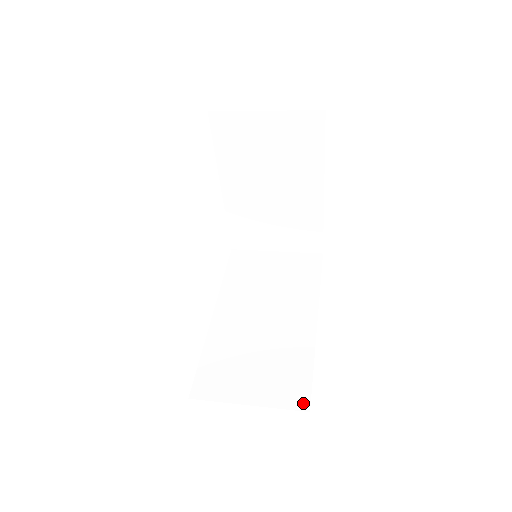
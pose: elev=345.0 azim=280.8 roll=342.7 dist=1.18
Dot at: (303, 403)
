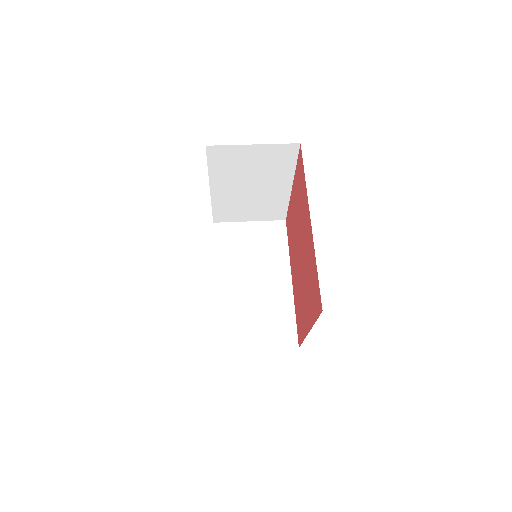
Dot at: (293, 343)
